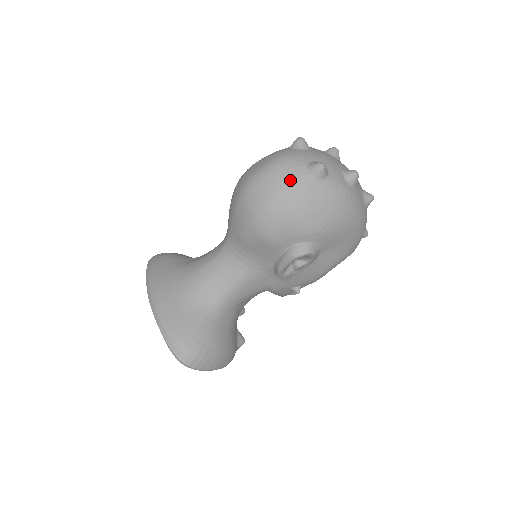
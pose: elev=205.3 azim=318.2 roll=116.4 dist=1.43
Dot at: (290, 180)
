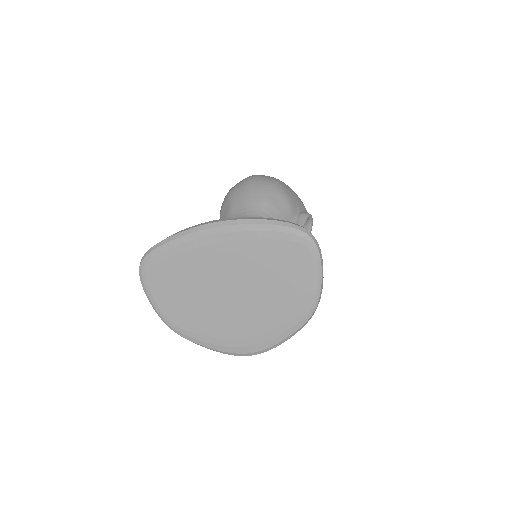
Dot at: occluded
